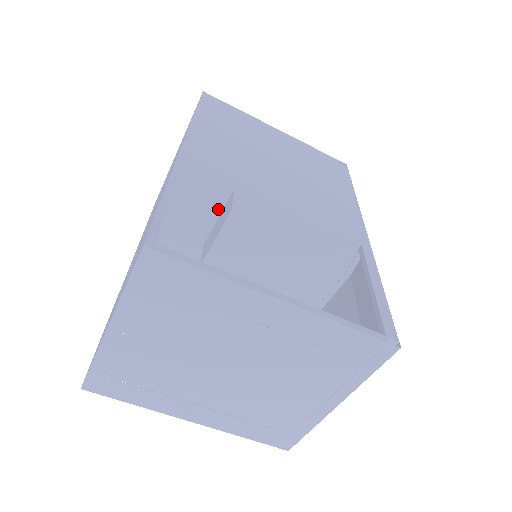
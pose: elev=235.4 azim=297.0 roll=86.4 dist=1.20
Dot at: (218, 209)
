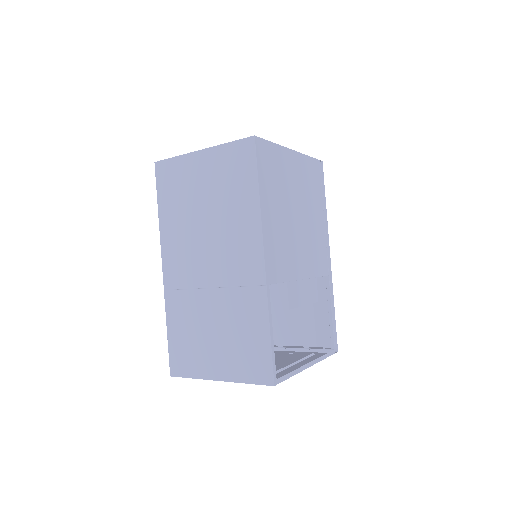
Dot at: occluded
